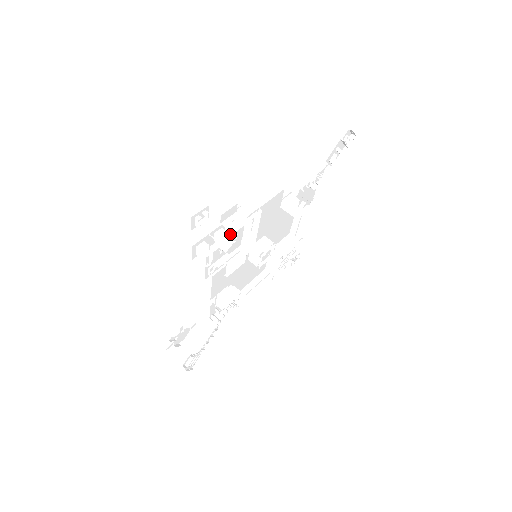
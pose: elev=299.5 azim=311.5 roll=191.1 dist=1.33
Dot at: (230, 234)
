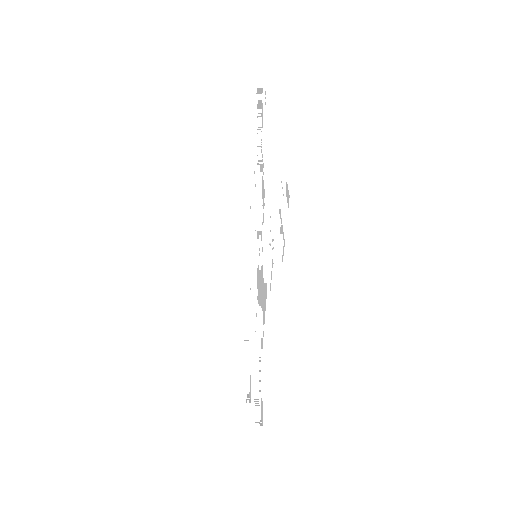
Dot at: occluded
